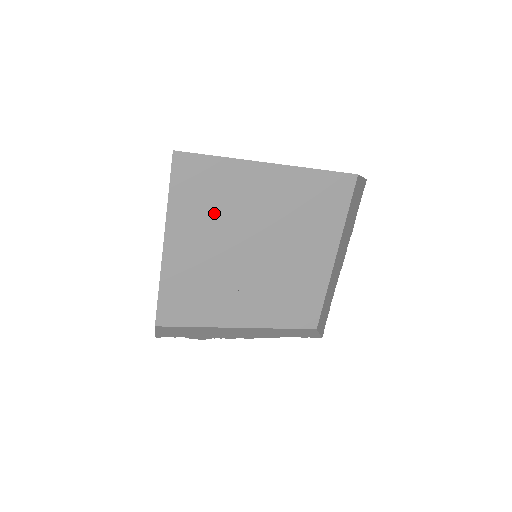
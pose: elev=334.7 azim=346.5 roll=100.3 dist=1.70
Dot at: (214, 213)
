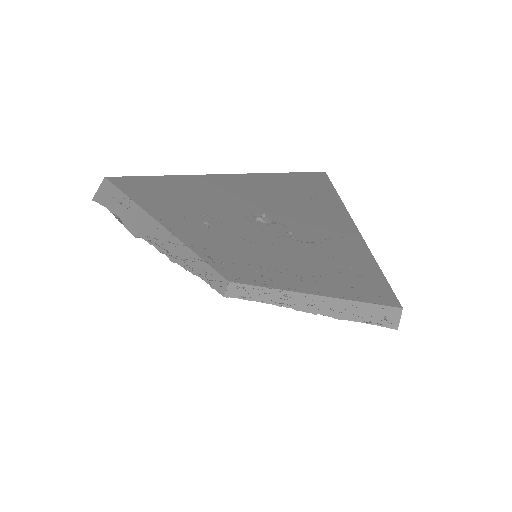
Dot at: (275, 214)
